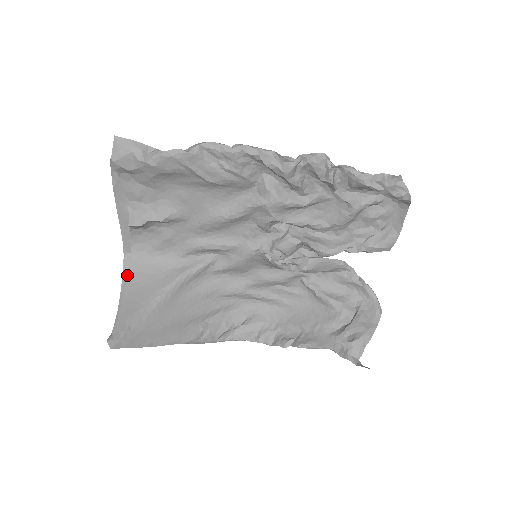
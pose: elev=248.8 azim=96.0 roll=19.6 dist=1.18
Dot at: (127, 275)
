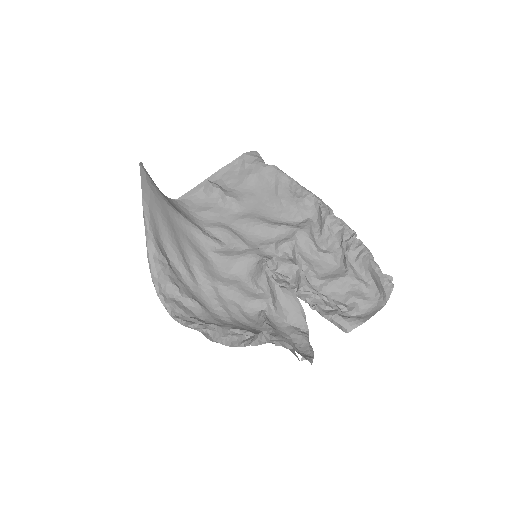
Dot at: occluded
